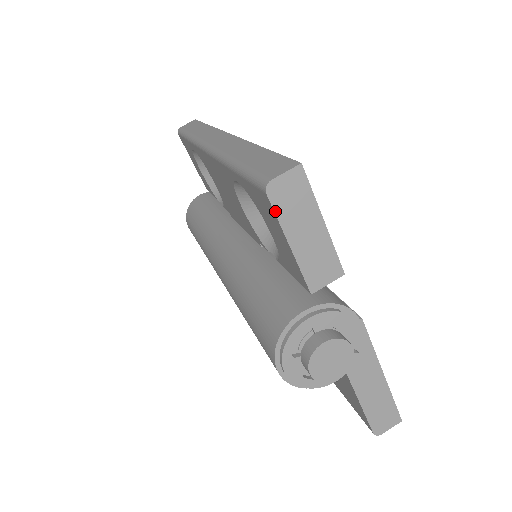
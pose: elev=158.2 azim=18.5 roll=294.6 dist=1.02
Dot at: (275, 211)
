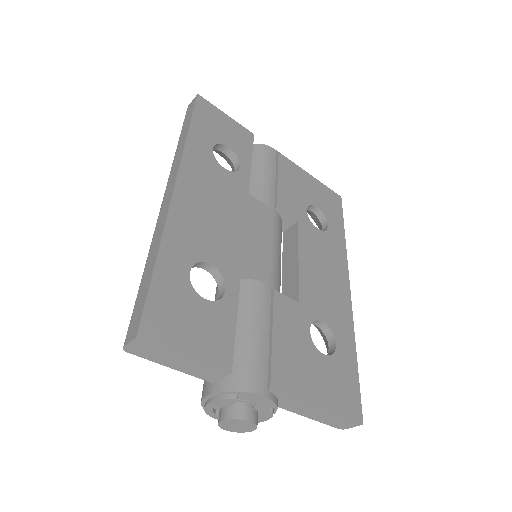
Dot at: (142, 357)
